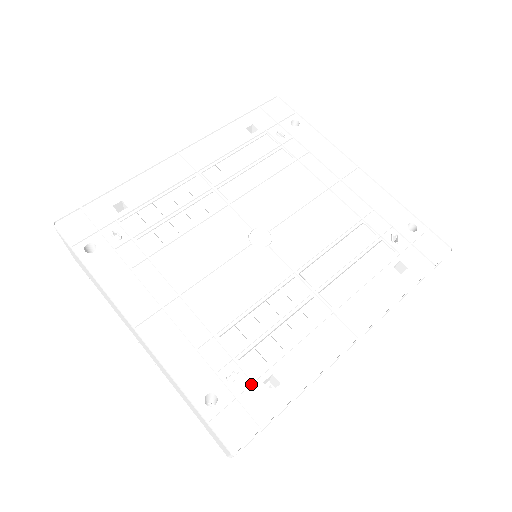
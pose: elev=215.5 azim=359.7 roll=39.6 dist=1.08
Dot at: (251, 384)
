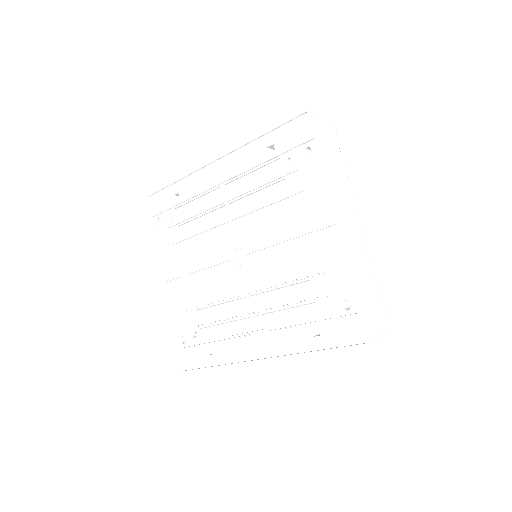
Dot at: (200, 345)
